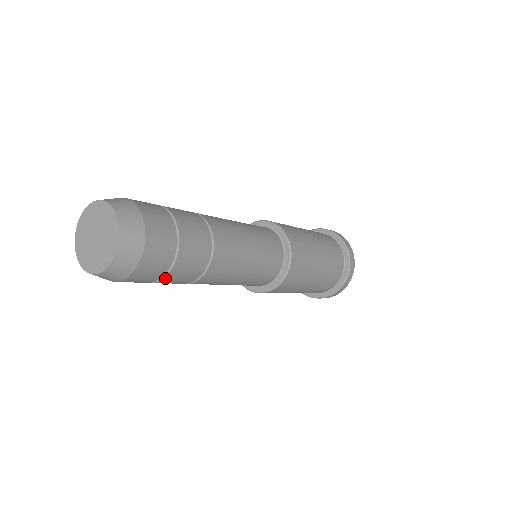
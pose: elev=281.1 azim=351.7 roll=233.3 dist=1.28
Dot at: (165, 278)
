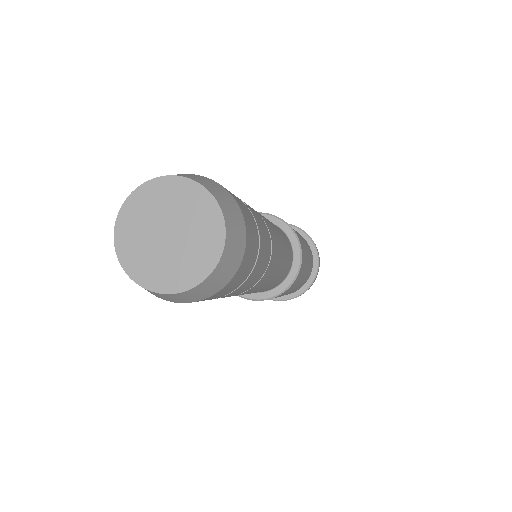
Dot at: (260, 248)
